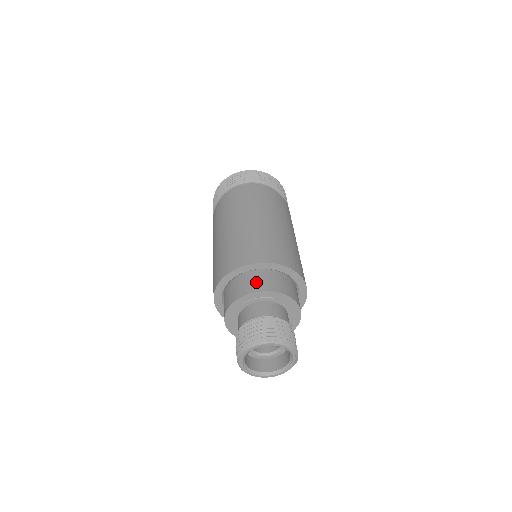
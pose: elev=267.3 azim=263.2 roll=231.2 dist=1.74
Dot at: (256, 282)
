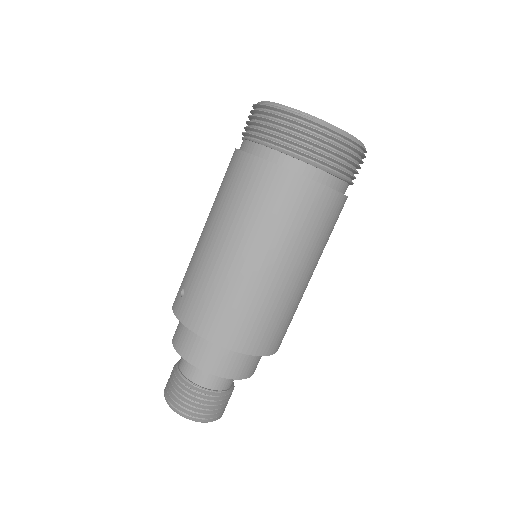
Dot at: (233, 365)
